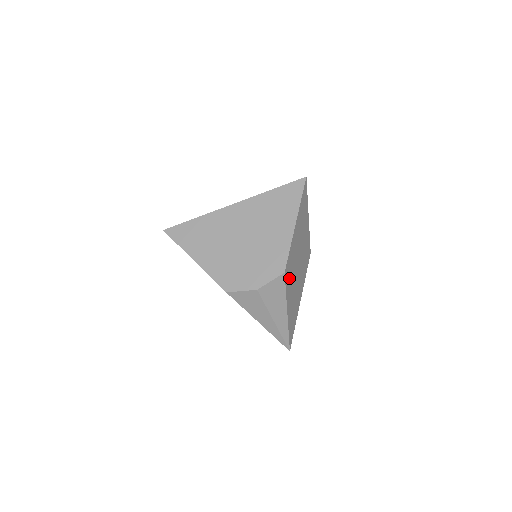
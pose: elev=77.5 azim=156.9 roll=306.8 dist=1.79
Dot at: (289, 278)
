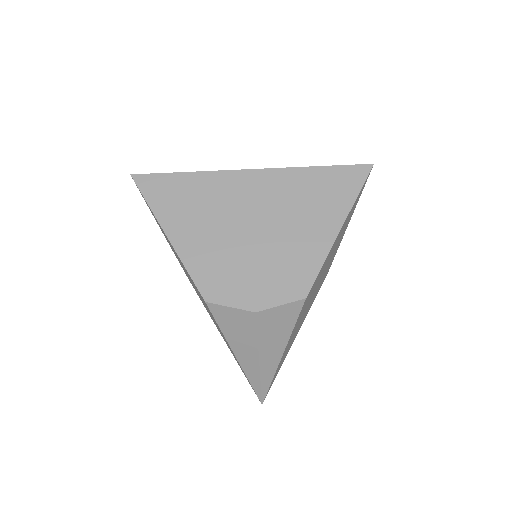
Dot at: (304, 306)
